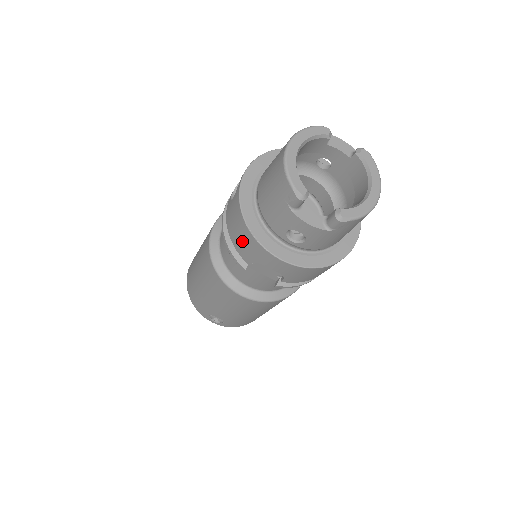
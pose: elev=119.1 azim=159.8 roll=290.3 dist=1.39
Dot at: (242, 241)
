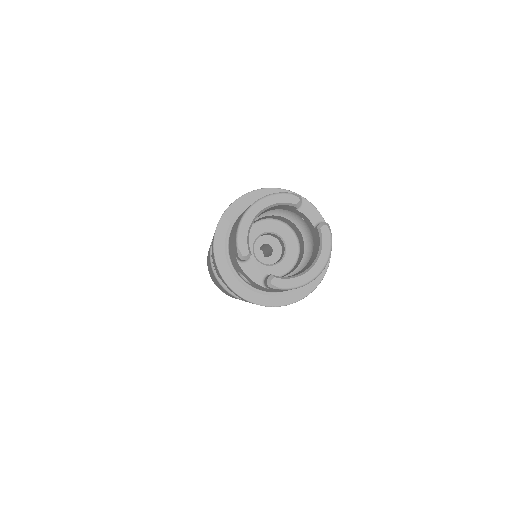
Dot at: (213, 259)
